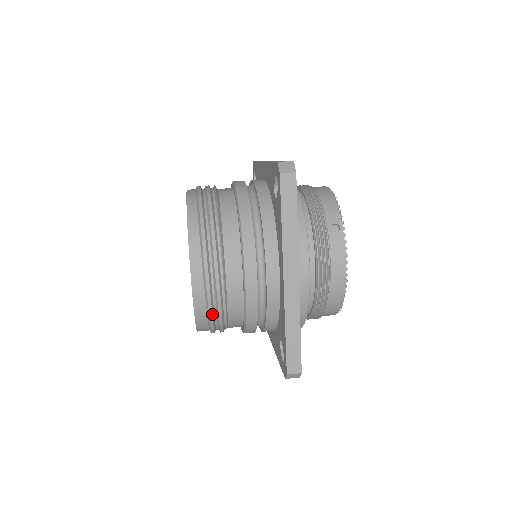
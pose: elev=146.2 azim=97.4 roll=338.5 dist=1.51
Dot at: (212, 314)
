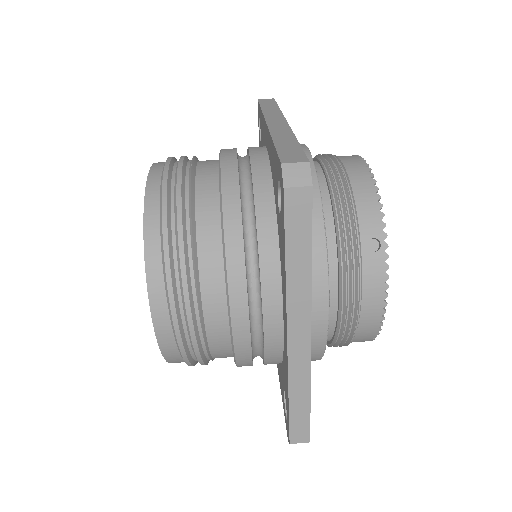
Dot at: (188, 359)
